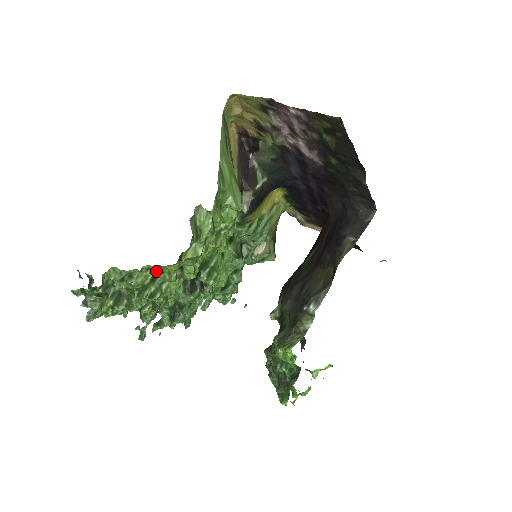
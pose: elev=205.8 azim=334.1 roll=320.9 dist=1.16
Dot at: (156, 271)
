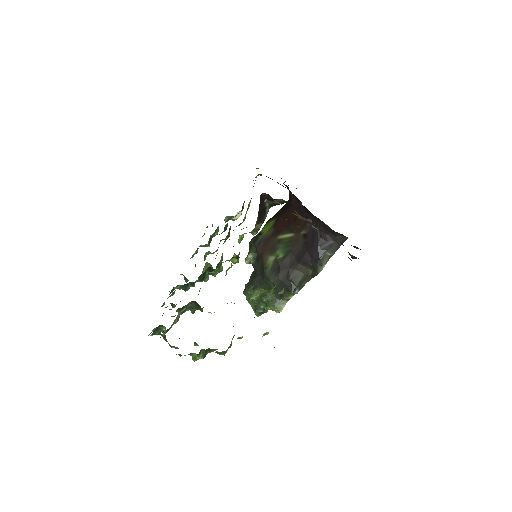
Dot at: occluded
